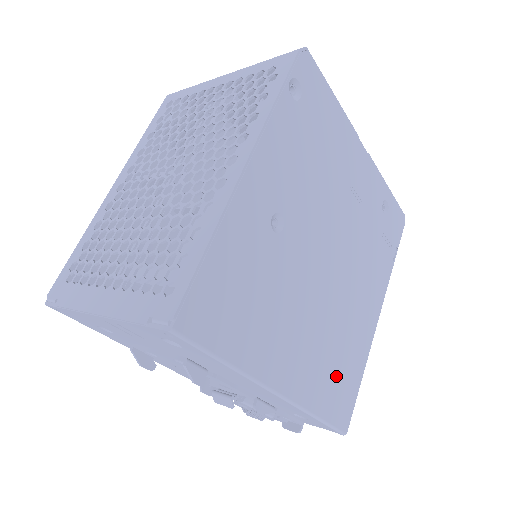
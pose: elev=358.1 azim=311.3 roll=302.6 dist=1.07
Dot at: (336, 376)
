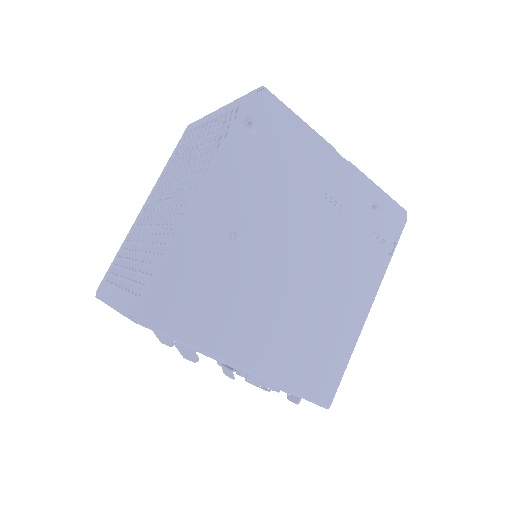
Dot at: (313, 359)
